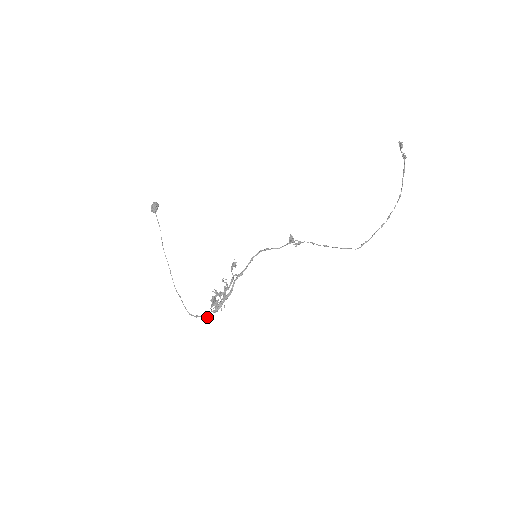
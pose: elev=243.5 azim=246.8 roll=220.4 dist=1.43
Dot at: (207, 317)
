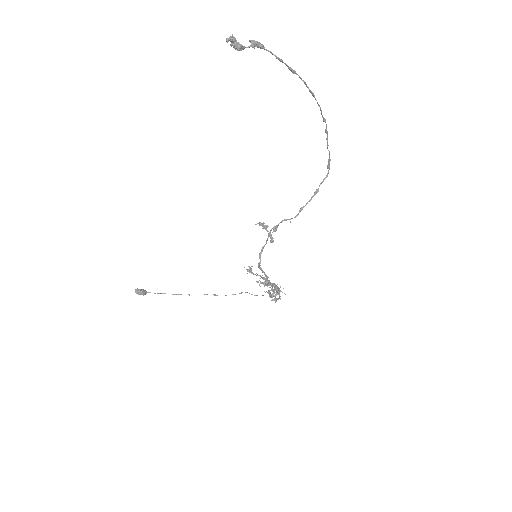
Dot at: (280, 299)
